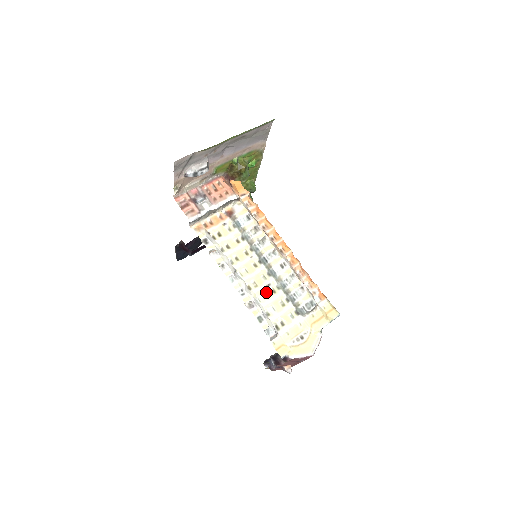
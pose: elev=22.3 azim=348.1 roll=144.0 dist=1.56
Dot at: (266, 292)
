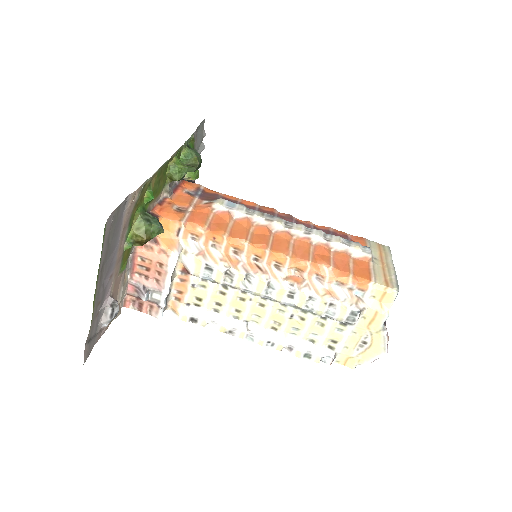
Dot at: (294, 324)
